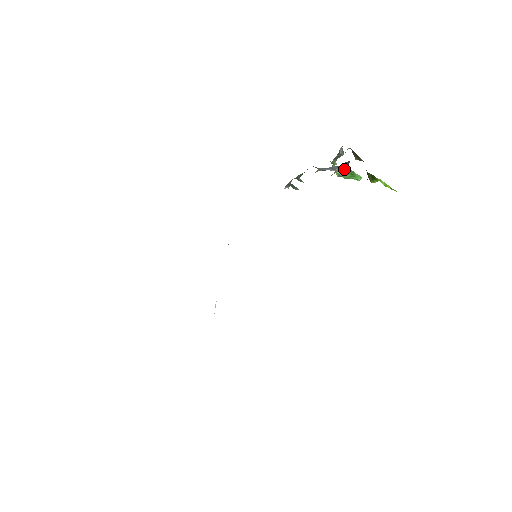
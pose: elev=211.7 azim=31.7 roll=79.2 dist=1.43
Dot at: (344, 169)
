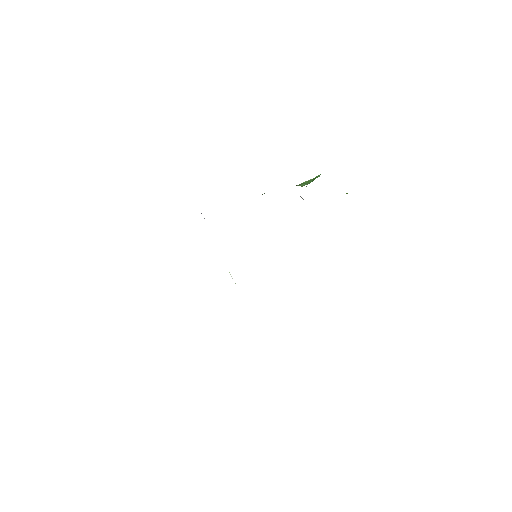
Dot at: occluded
